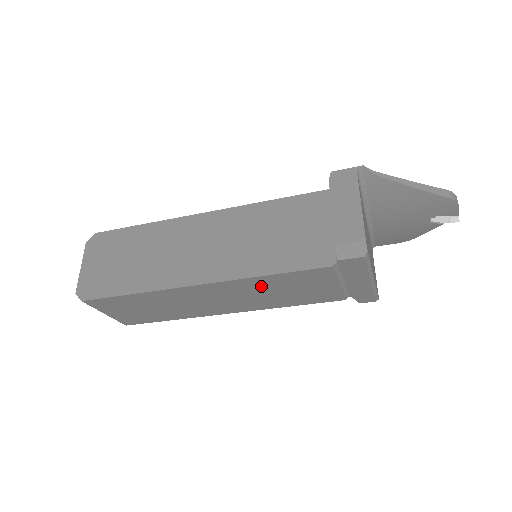
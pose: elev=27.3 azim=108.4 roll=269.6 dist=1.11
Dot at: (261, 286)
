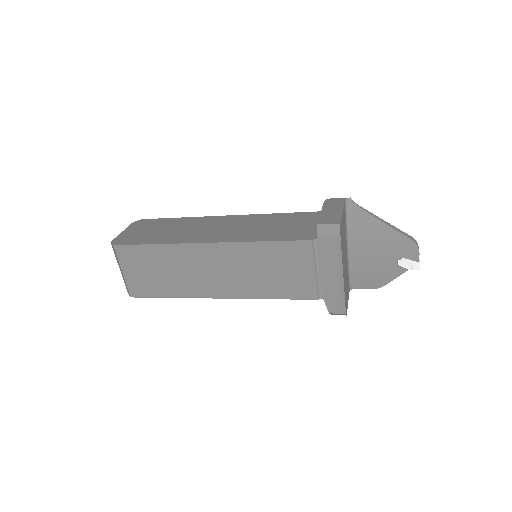
Dot at: (254, 258)
